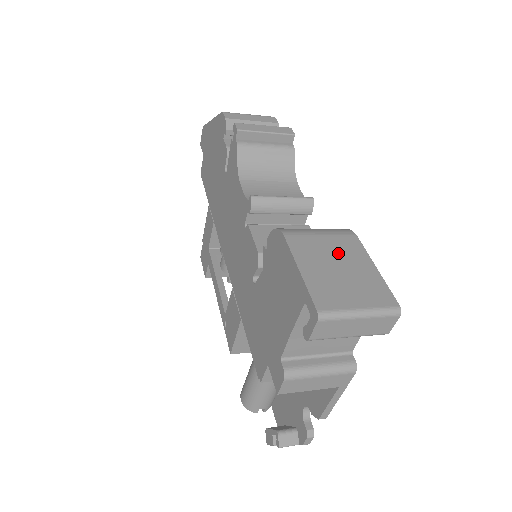
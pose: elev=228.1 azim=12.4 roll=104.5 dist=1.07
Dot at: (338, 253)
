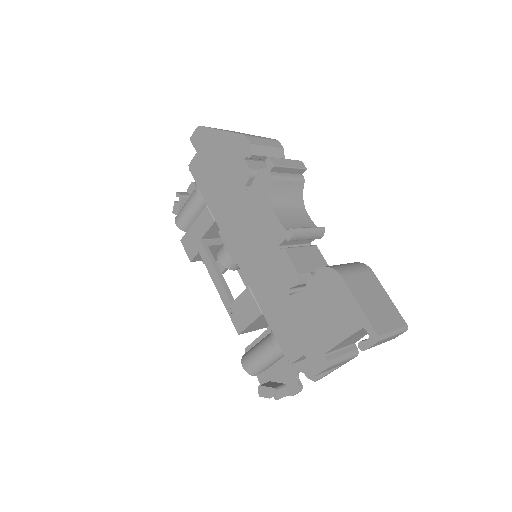
Dot at: (370, 288)
